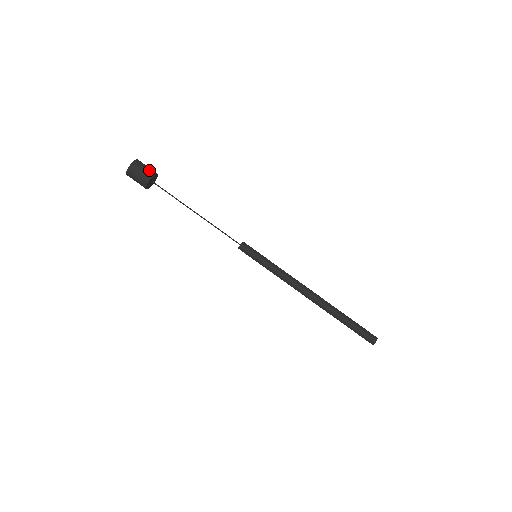
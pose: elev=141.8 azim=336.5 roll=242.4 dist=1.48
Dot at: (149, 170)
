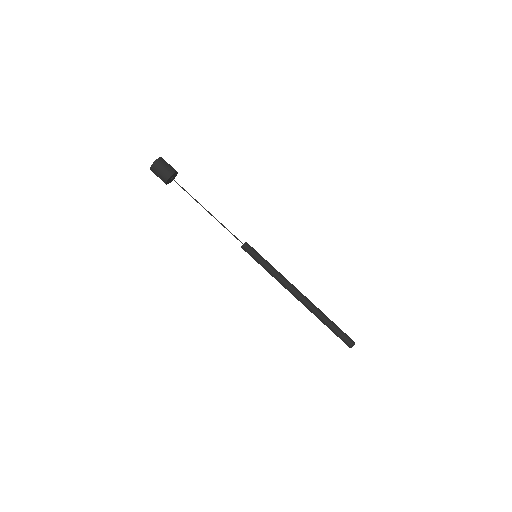
Dot at: (172, 167)
